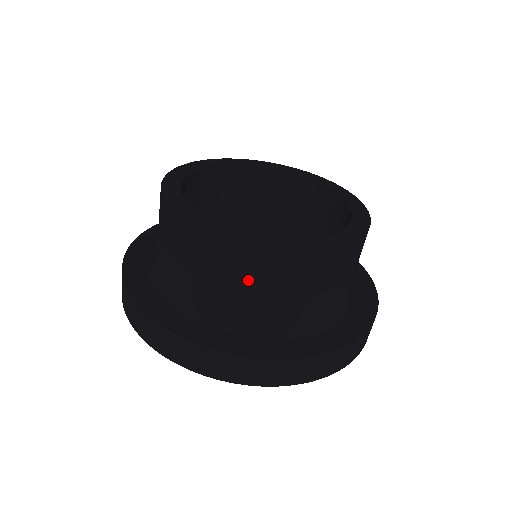
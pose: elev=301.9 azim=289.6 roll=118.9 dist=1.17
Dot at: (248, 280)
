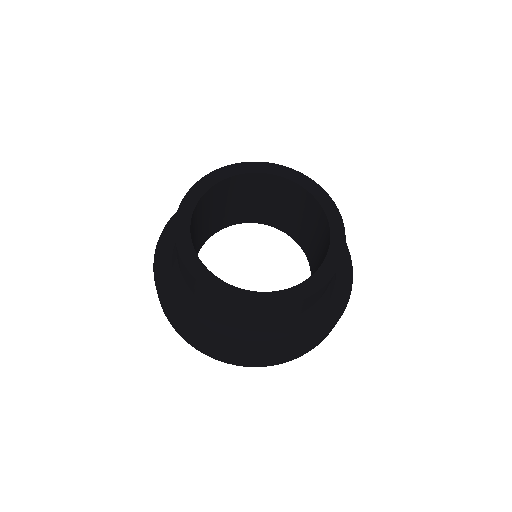
Dot at: (215, 307)
